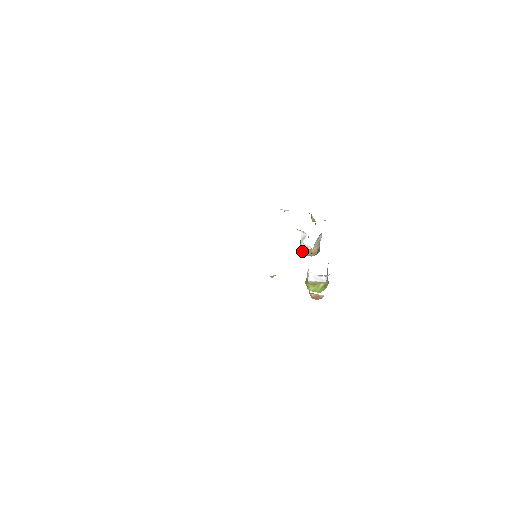
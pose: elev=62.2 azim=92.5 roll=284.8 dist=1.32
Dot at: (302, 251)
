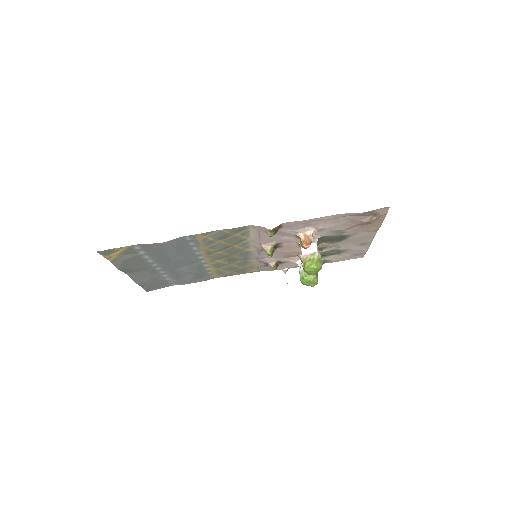
Dot at: (302, 277)
